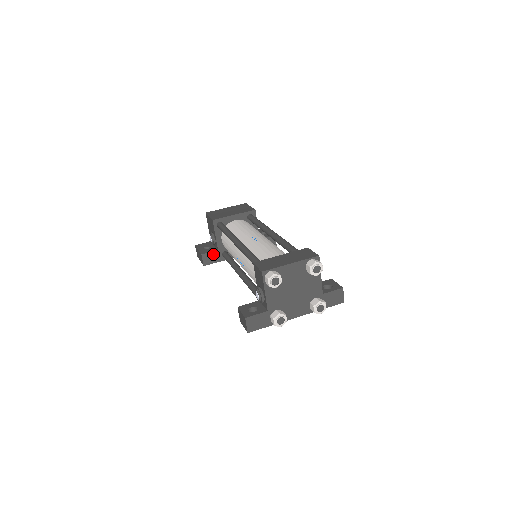
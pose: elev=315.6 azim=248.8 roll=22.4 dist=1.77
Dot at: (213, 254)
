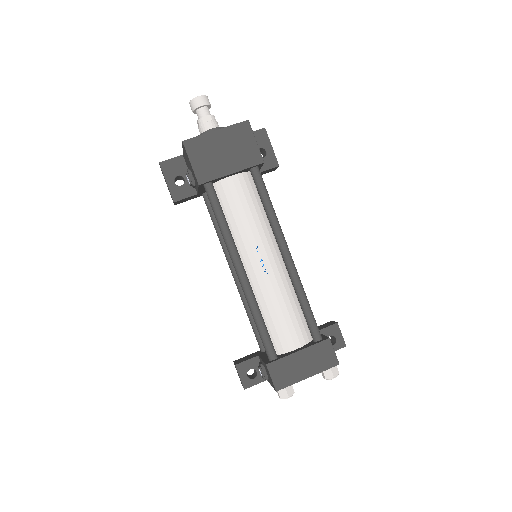
Dot at: (190, 197)
